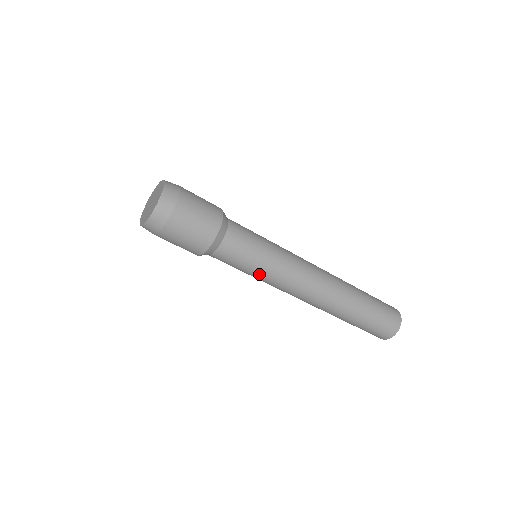
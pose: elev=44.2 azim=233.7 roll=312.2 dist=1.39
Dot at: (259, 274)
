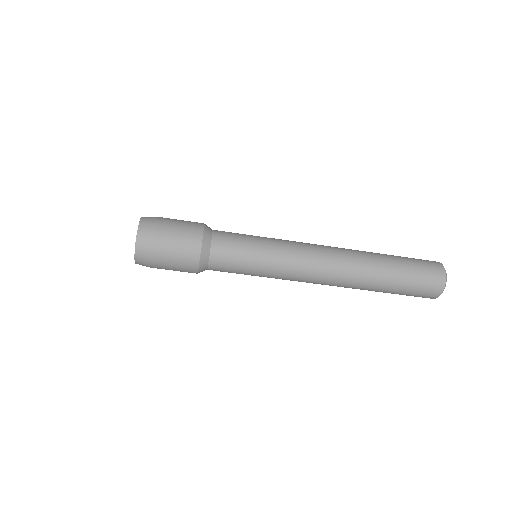
Dot at: (265, 256)
